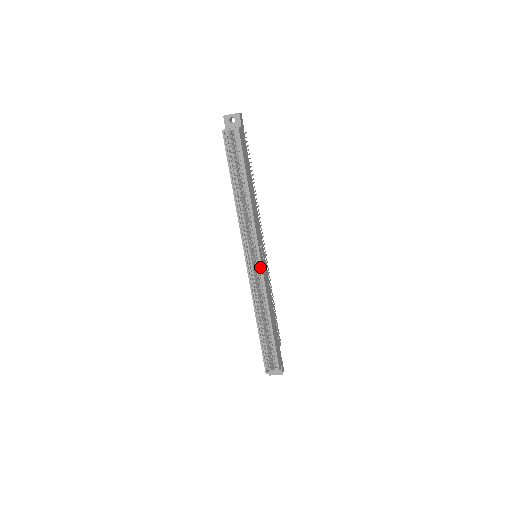
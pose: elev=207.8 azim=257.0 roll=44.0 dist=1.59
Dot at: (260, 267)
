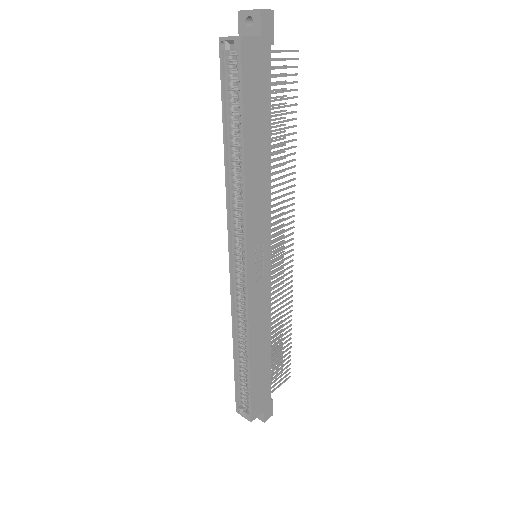
Dot at: (246, 277)
